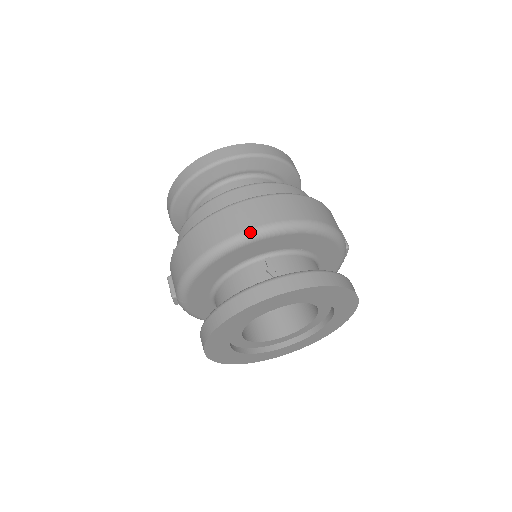
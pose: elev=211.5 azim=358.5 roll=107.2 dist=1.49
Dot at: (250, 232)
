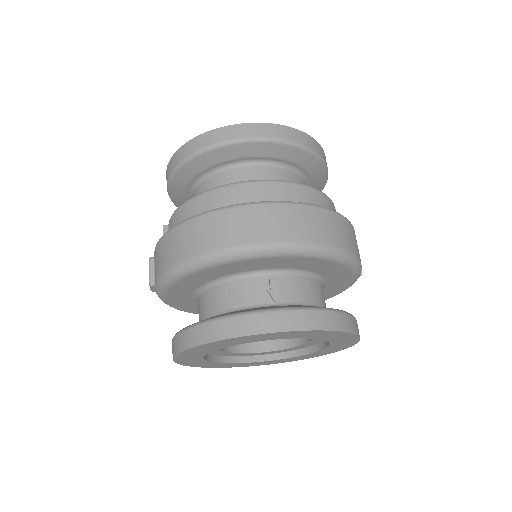
Dot at: (262, 246)
